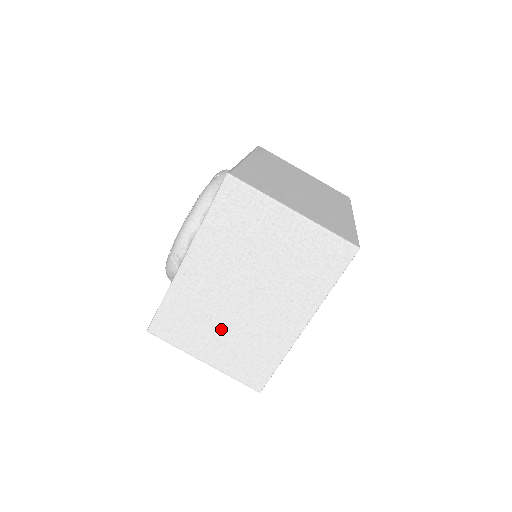
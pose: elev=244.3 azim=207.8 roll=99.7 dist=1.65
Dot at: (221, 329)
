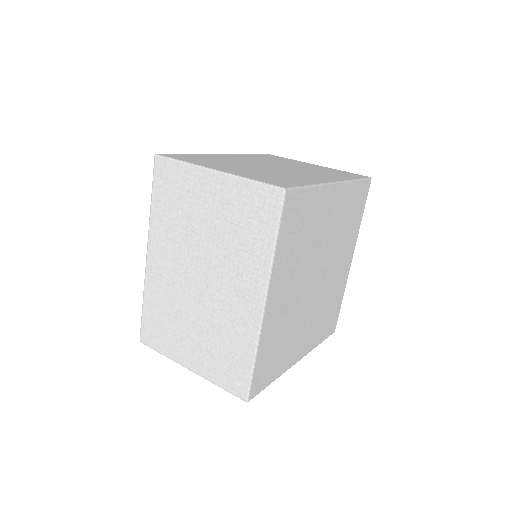
Dot at: (192, 326)
